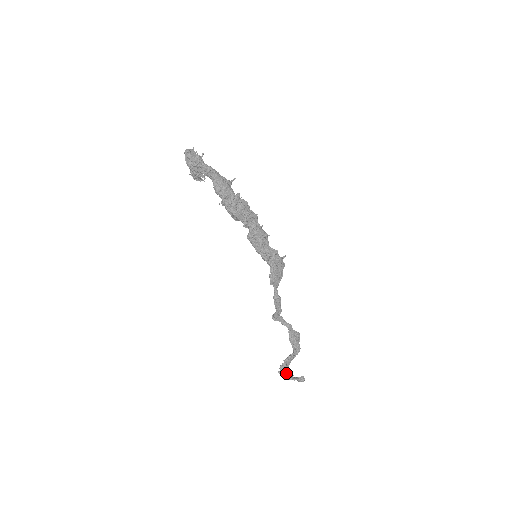
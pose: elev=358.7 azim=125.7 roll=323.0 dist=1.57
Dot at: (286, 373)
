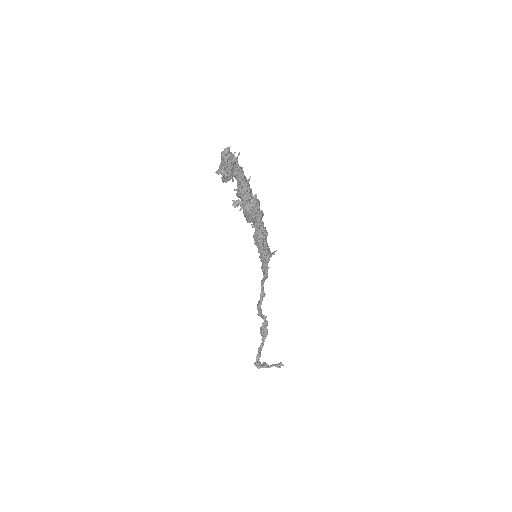
Dot at: (259, 363)
